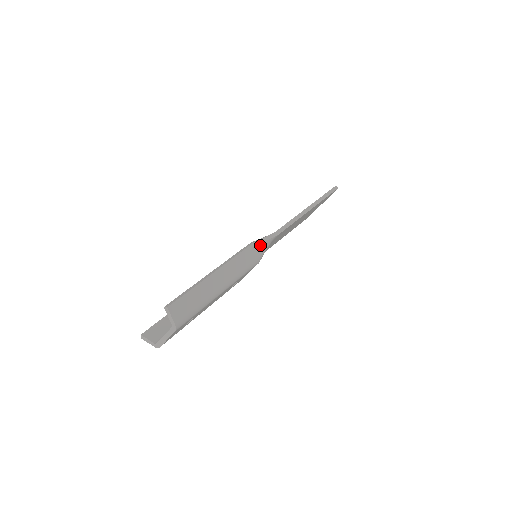
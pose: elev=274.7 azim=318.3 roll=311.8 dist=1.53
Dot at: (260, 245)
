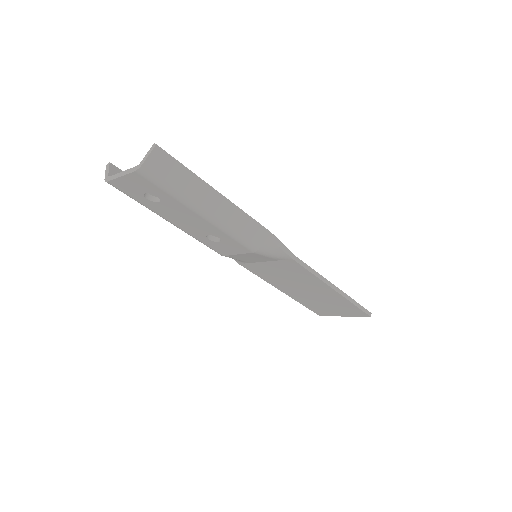
Dot at: (271, 241)
